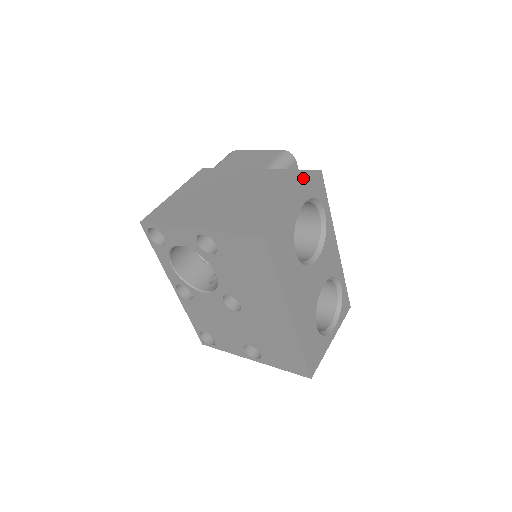
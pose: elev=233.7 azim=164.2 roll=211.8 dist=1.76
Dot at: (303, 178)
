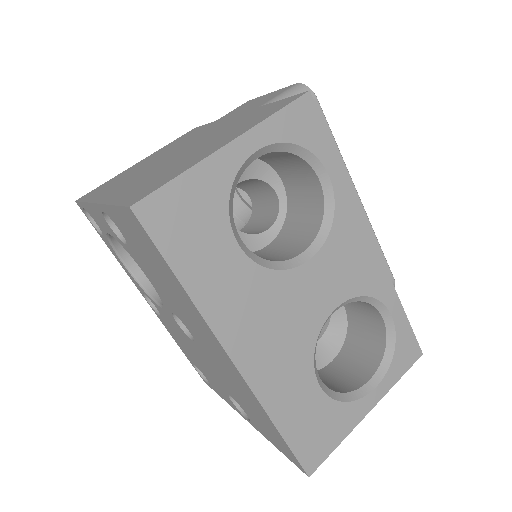
Dot at: (273, 108)
